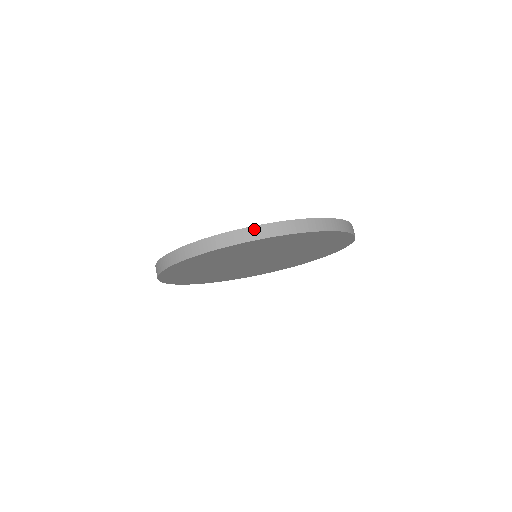
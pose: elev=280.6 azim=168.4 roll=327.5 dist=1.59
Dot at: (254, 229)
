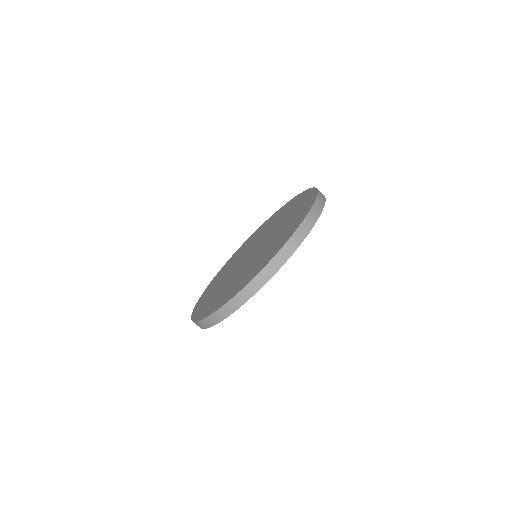
Dot at: (274, 261)
